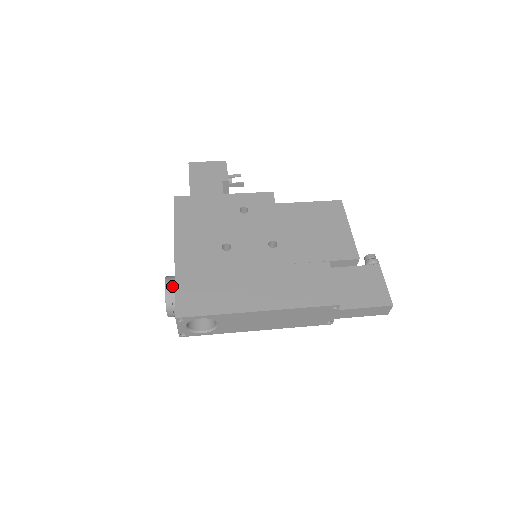
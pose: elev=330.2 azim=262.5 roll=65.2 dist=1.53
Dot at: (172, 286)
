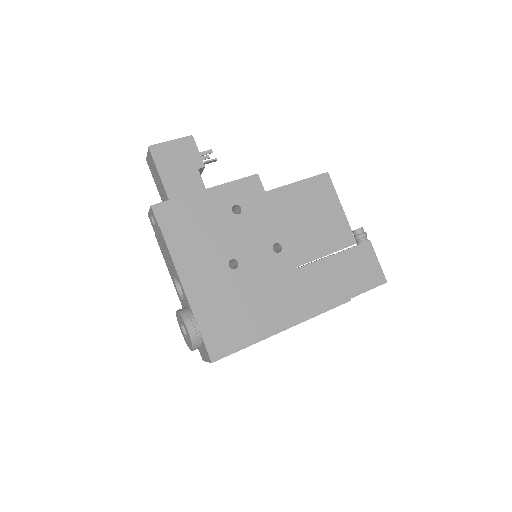
Dot at: (195, 328)
